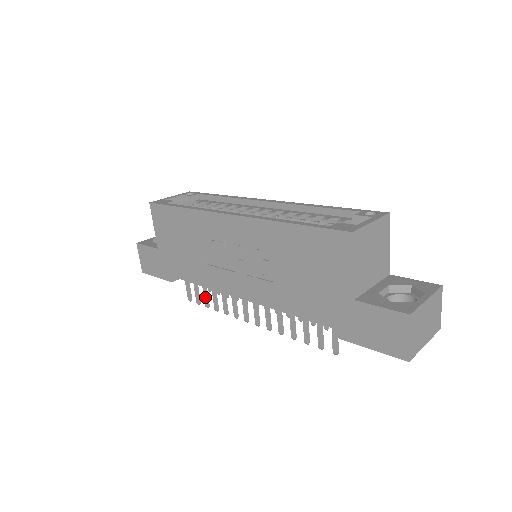
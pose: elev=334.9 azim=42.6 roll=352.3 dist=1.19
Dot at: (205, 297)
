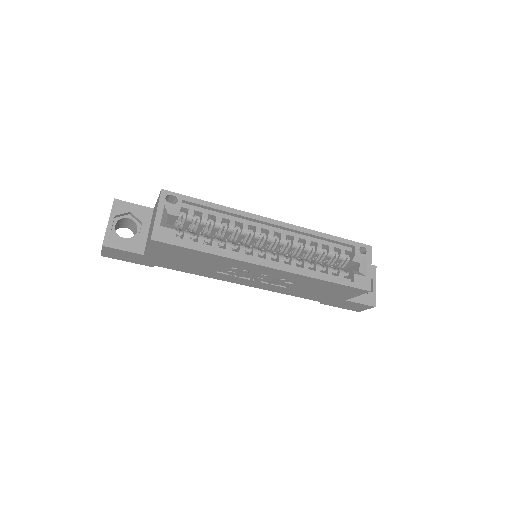
Dot at: occluded
